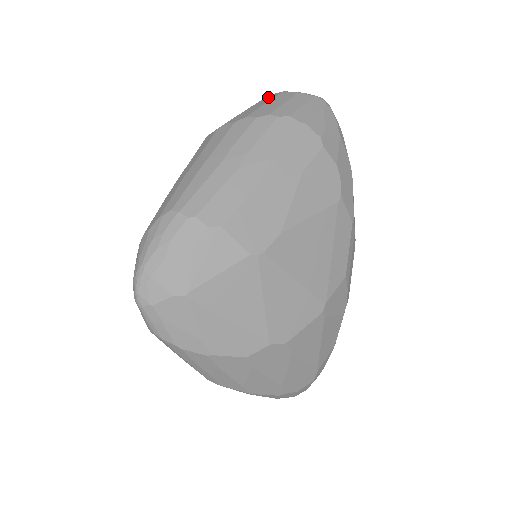
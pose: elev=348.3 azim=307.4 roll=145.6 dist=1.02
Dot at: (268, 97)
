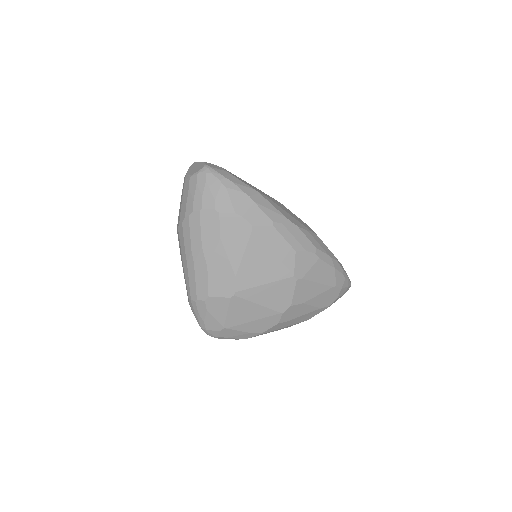
Dot at: (183, 185)
